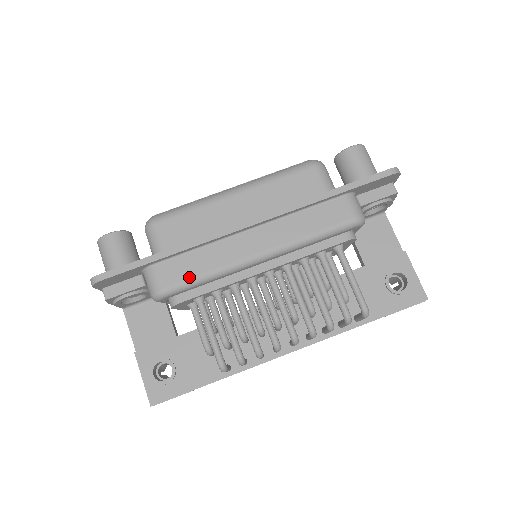
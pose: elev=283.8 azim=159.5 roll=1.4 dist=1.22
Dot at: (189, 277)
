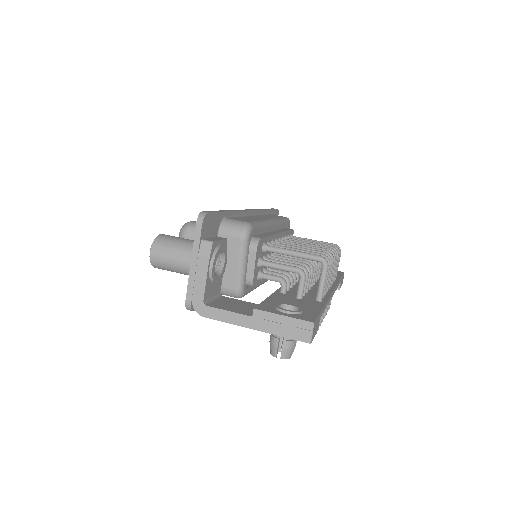
Dot at: occluded
